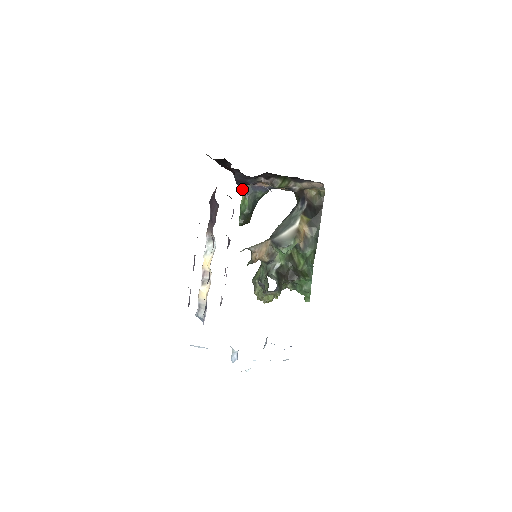
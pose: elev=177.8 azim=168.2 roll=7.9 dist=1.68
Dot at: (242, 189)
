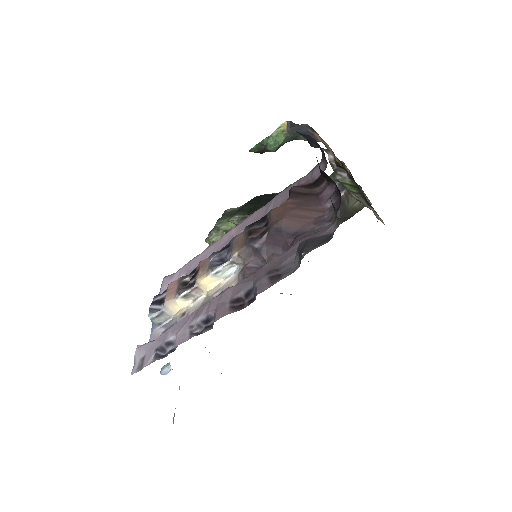
Dot at: (291, 122)
